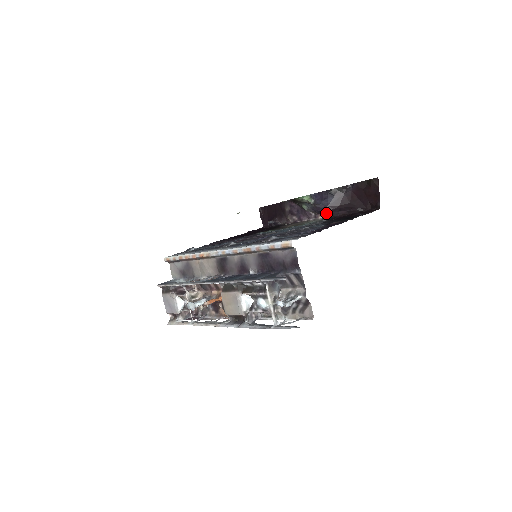
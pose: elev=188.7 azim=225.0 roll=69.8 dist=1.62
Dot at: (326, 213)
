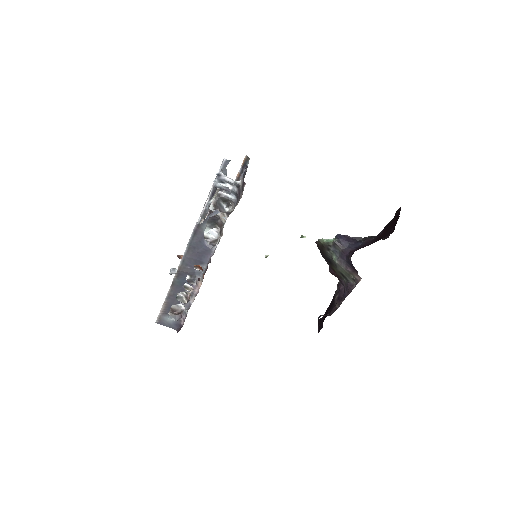
Dot at: (352, 254)
